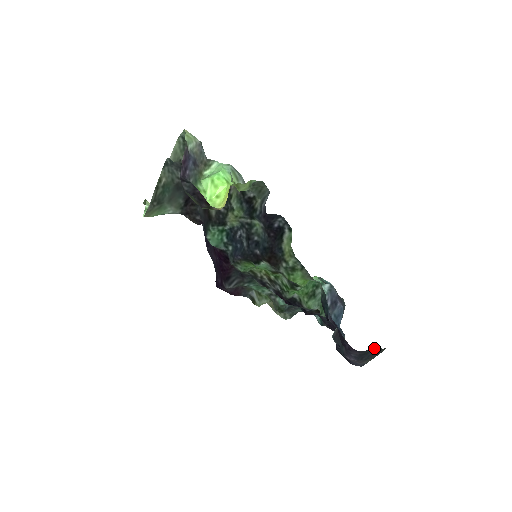
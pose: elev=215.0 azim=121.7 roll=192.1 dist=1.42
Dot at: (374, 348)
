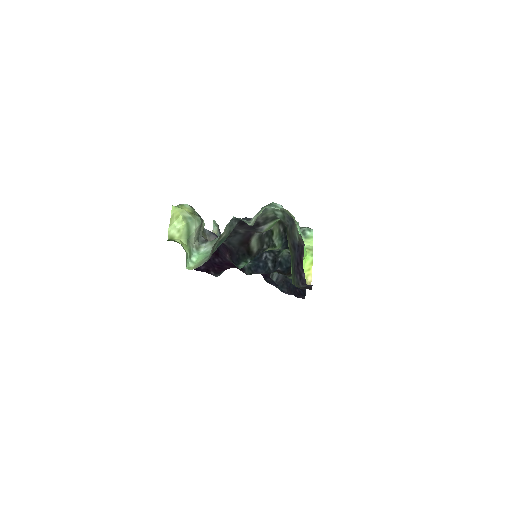
Dot at: occluded
